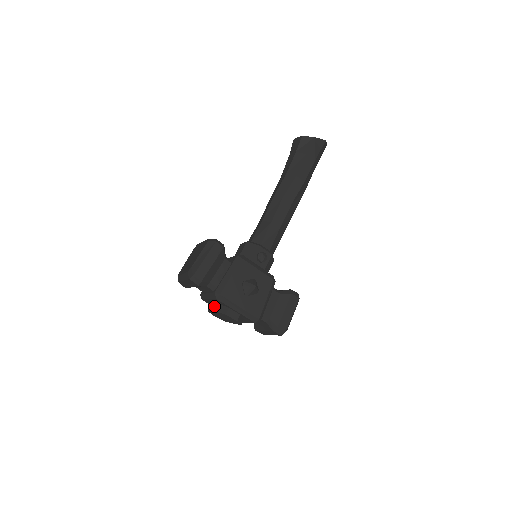
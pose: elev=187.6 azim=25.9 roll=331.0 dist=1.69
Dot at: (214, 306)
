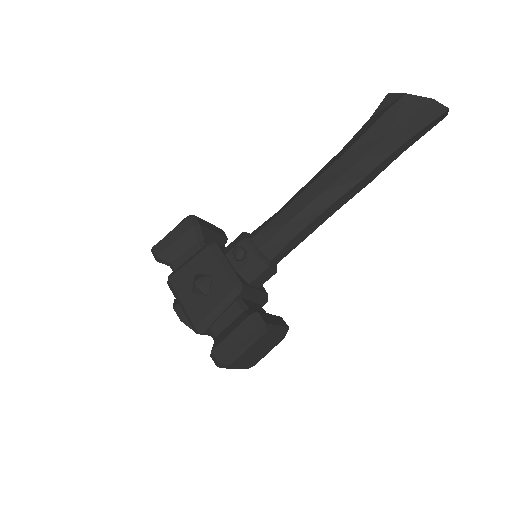
Dot at: occluded
